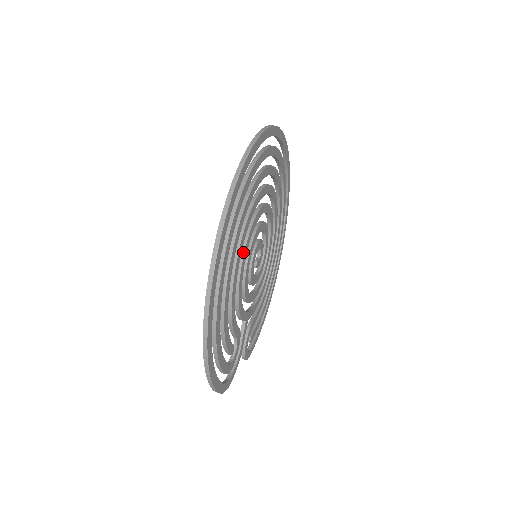
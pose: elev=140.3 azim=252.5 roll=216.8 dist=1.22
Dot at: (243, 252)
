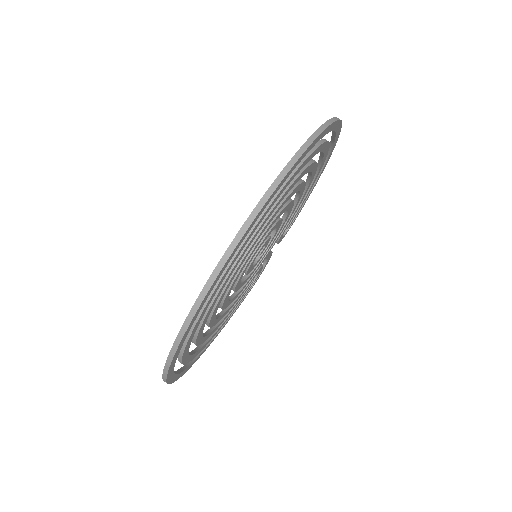
Dot at: (222, 309)
